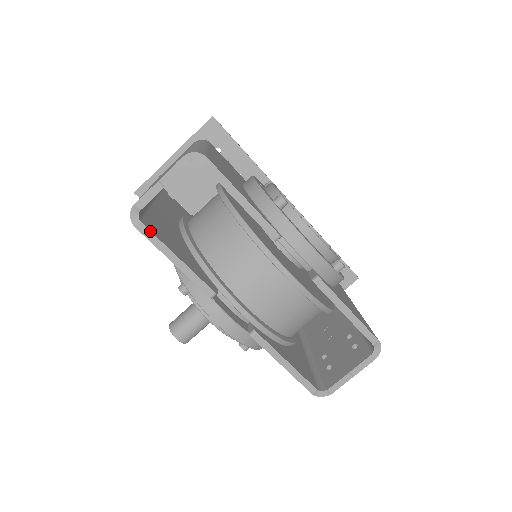
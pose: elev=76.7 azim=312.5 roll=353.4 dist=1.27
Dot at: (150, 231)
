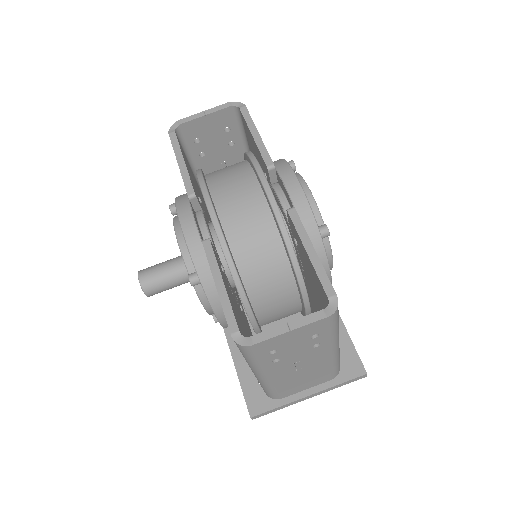
Dot at: (177, 138)
